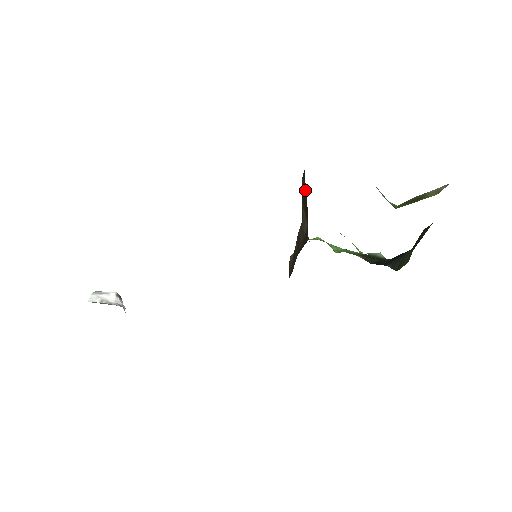
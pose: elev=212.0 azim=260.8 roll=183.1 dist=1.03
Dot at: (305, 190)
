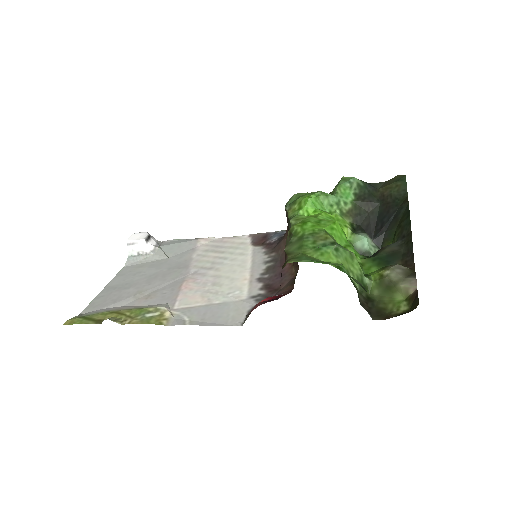
Dot at: occluded
